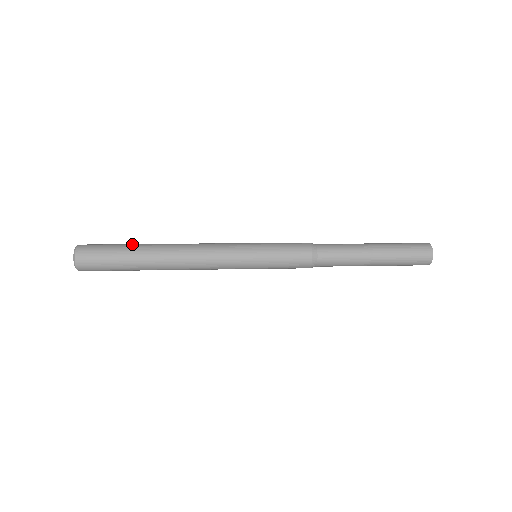
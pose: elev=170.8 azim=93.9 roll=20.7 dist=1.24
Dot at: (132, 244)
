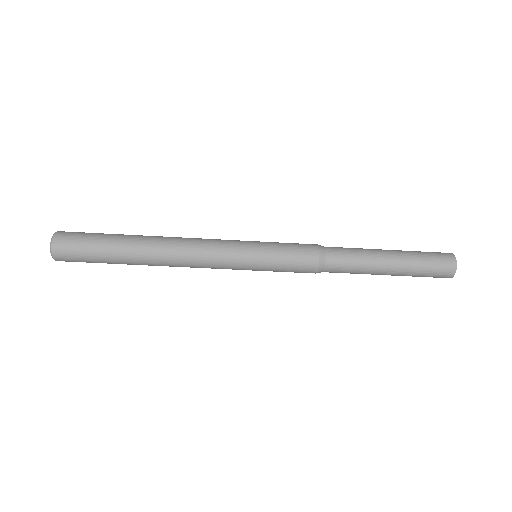
Dot at: occluded
